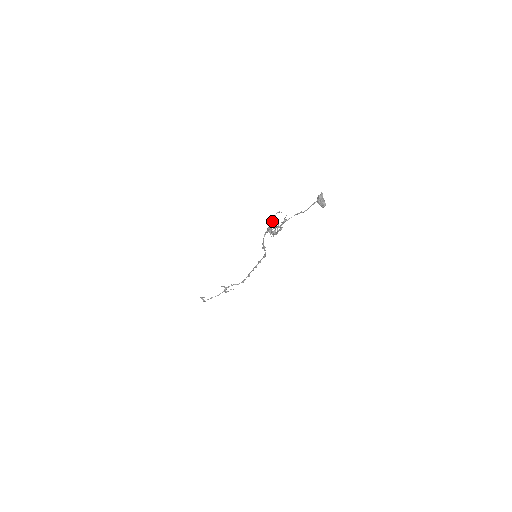
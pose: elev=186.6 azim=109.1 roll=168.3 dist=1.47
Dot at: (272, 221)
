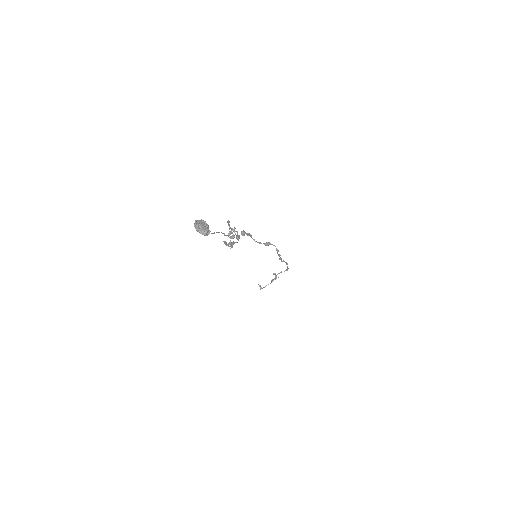
Dot at: occluded
